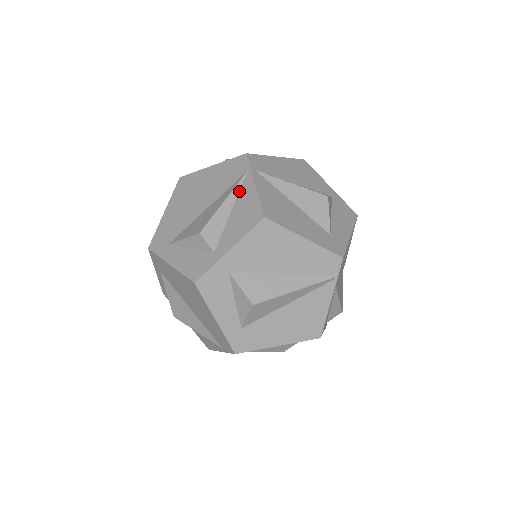
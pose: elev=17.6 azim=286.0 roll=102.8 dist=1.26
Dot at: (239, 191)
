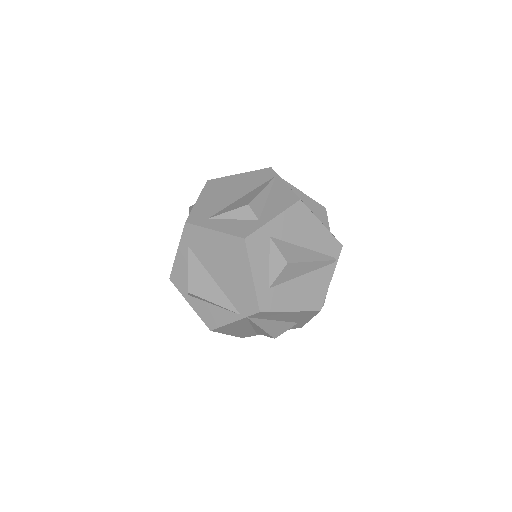
Dot at: (272, 186)
